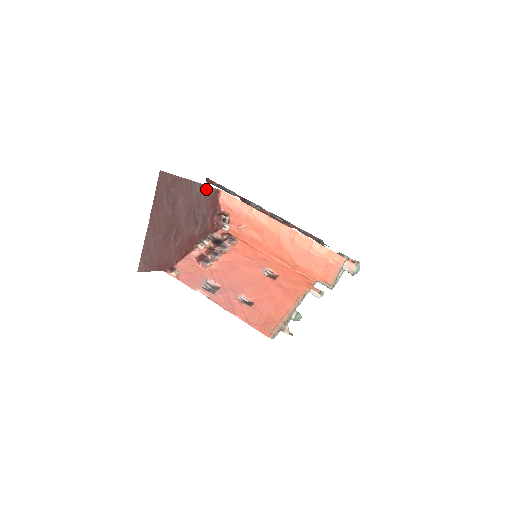
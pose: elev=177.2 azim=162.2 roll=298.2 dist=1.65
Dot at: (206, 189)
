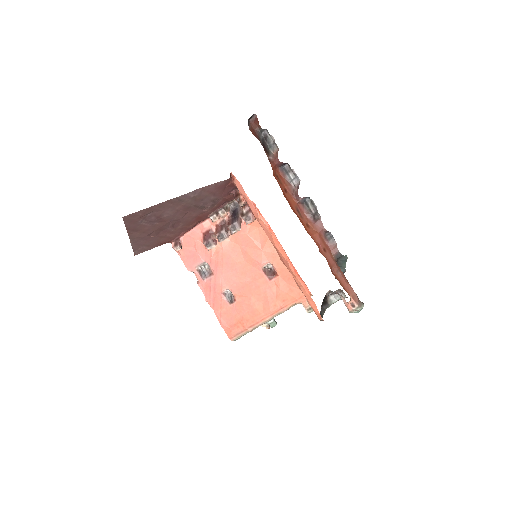
Dot at: (208, 187)
